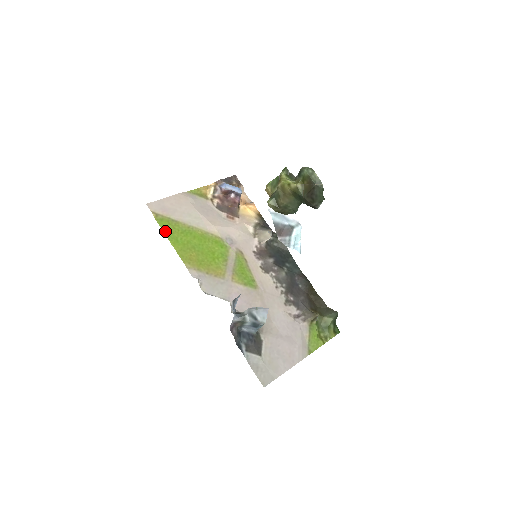
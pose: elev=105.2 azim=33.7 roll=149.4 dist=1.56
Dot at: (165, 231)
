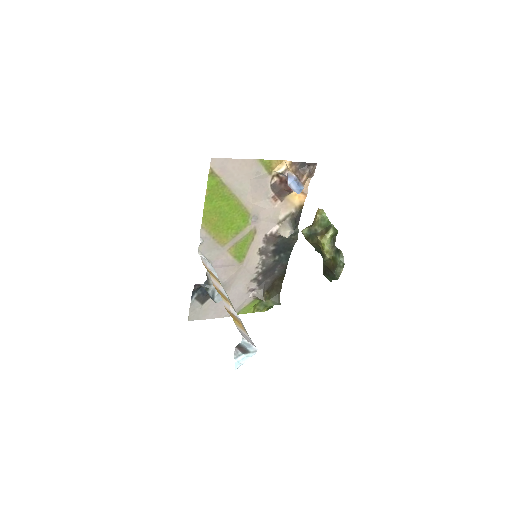
Dot at: (208, 190)
